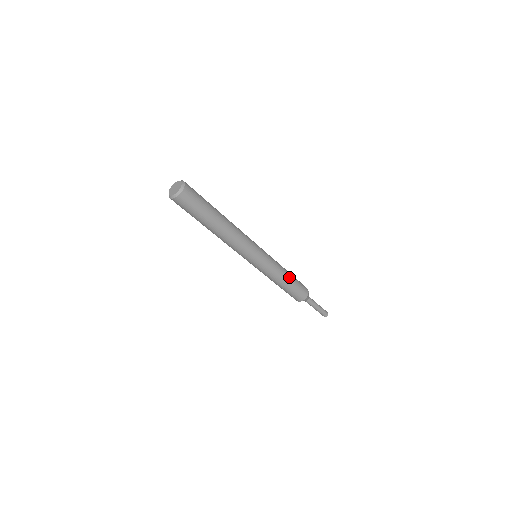
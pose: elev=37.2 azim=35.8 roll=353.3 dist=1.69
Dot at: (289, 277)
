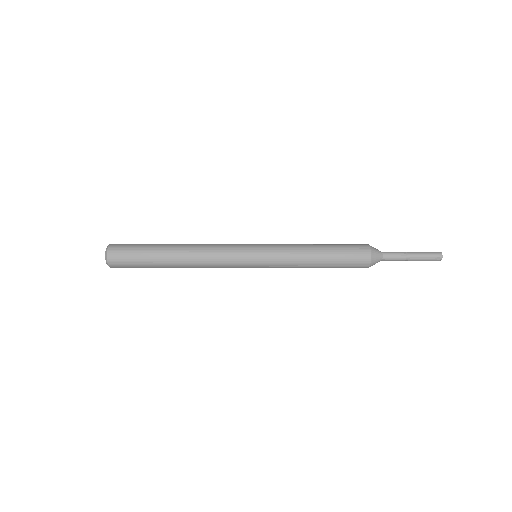
Dot at: (319, 254)
